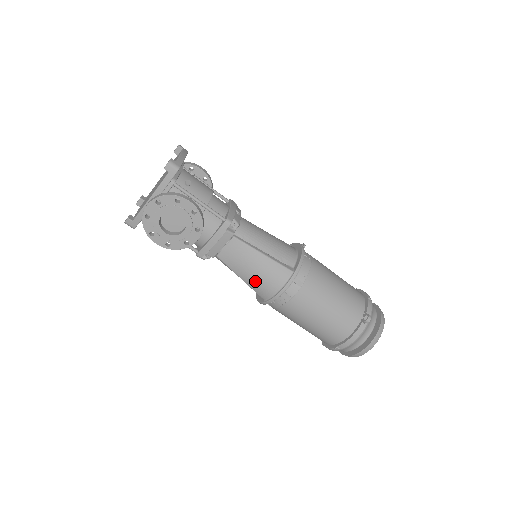
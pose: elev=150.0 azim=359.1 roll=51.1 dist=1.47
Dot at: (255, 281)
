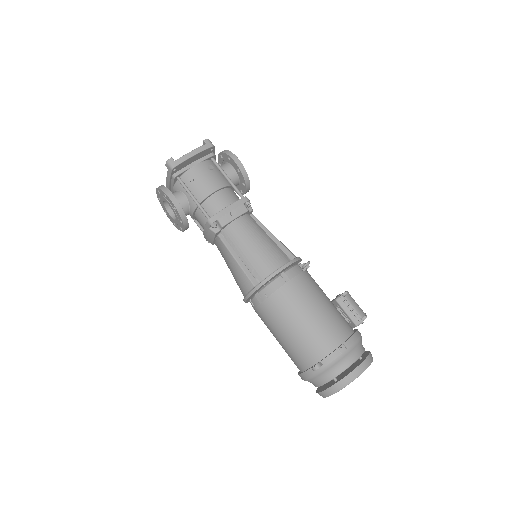
Dot at: occluded
